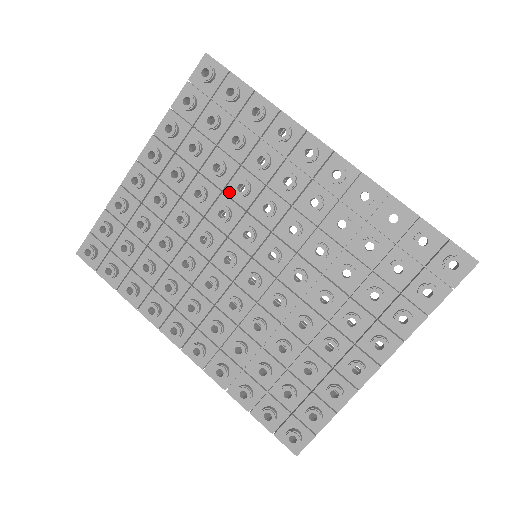
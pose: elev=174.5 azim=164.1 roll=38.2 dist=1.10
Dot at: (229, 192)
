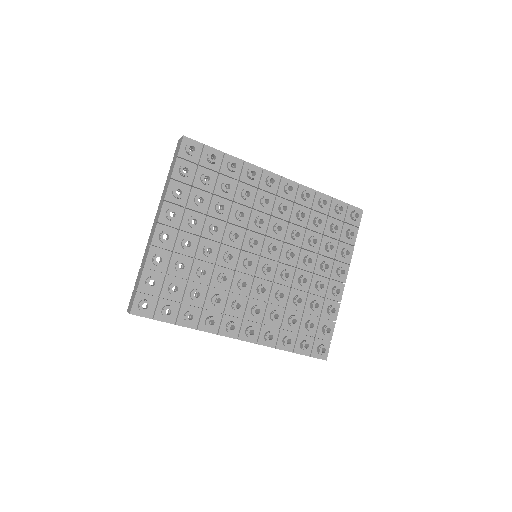
Dot at: (232, 221)
